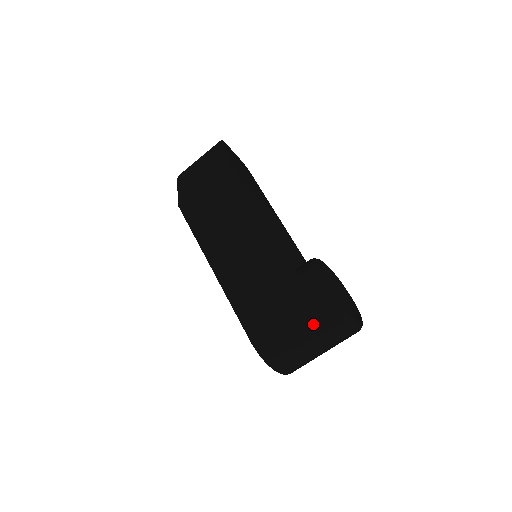
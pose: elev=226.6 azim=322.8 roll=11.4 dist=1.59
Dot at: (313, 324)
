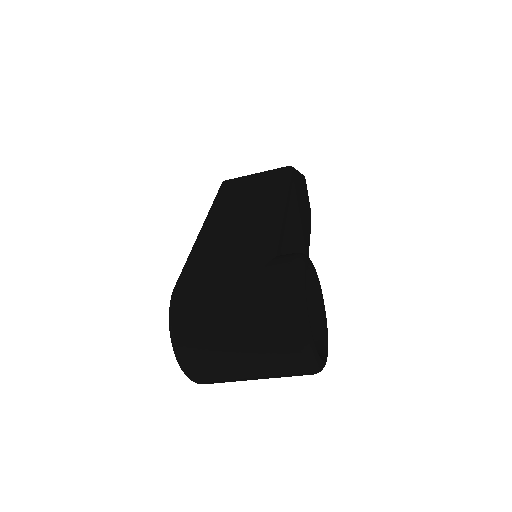
Dot at: (253, 294)
